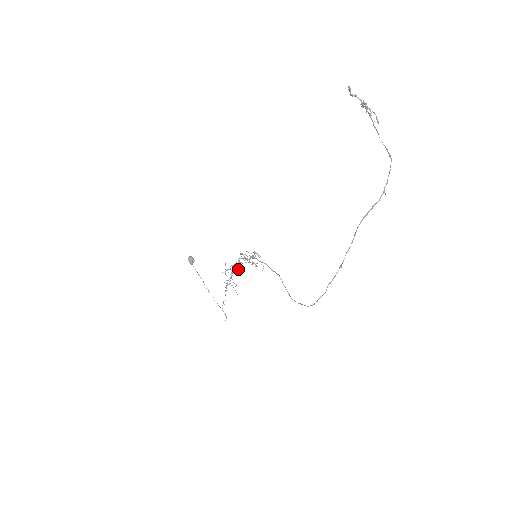
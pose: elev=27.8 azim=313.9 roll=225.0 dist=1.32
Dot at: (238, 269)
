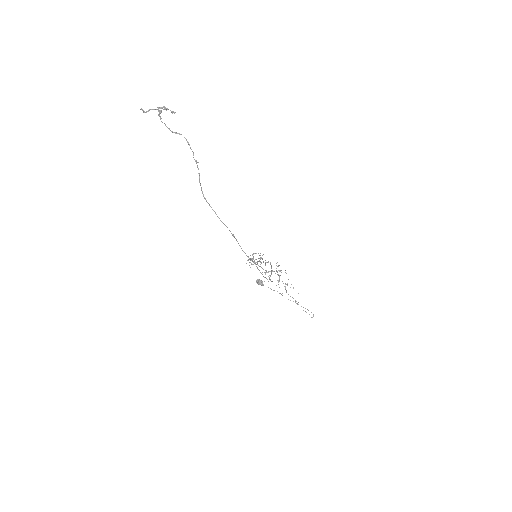
Dot at: (279, 271)
